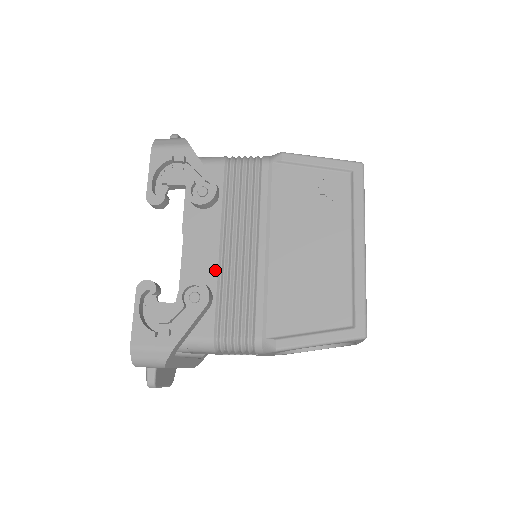
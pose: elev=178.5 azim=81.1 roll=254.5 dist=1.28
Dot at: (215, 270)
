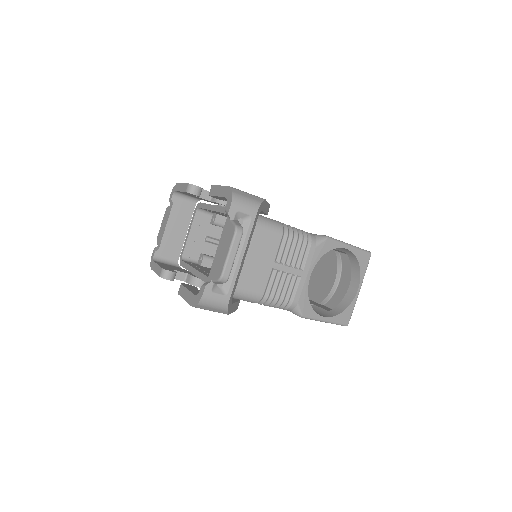
Dot at: occluded
